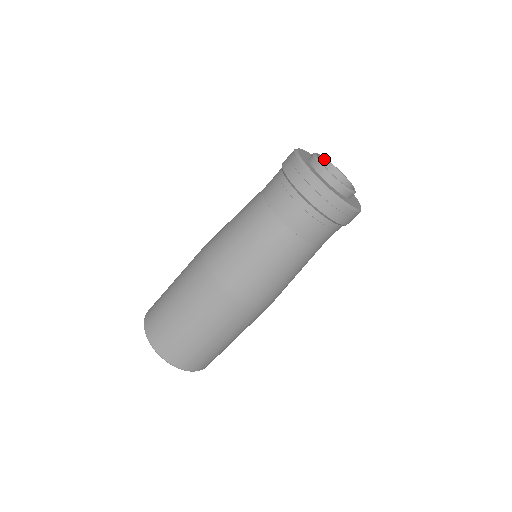
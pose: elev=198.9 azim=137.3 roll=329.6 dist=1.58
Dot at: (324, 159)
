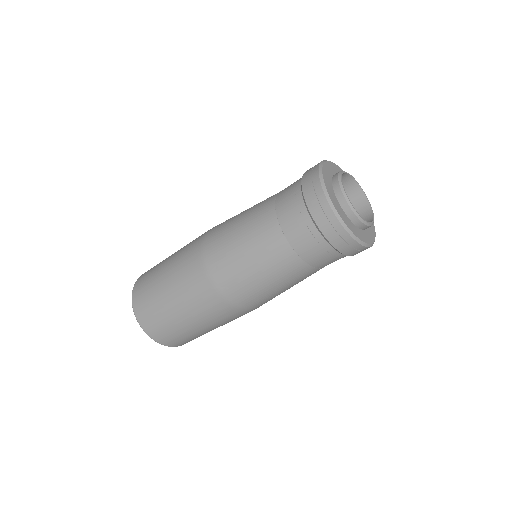
Dot at: (342, 174)
